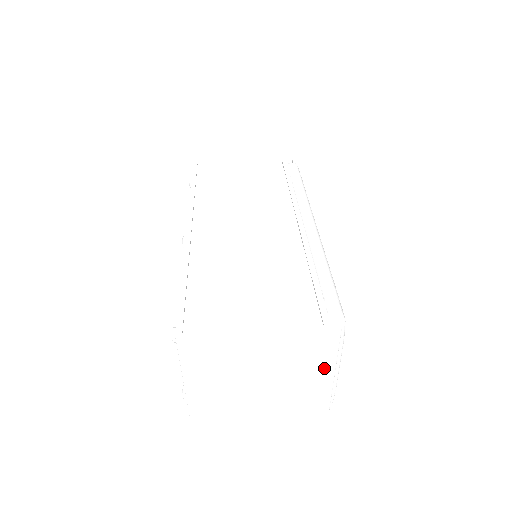
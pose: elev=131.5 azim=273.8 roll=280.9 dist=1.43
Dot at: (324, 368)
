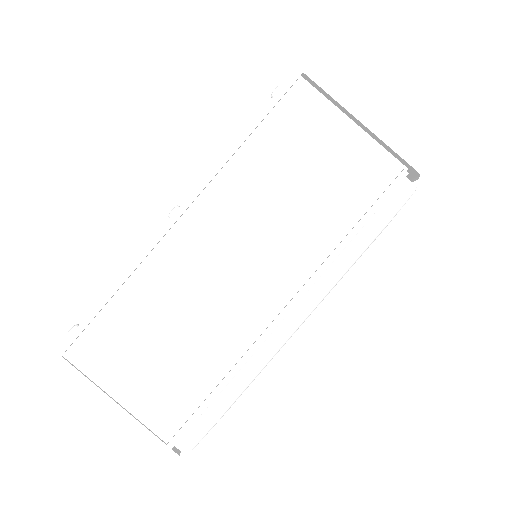
Dot at: occluded
